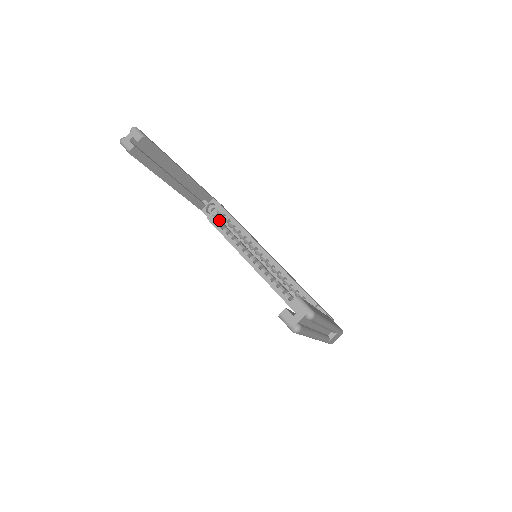
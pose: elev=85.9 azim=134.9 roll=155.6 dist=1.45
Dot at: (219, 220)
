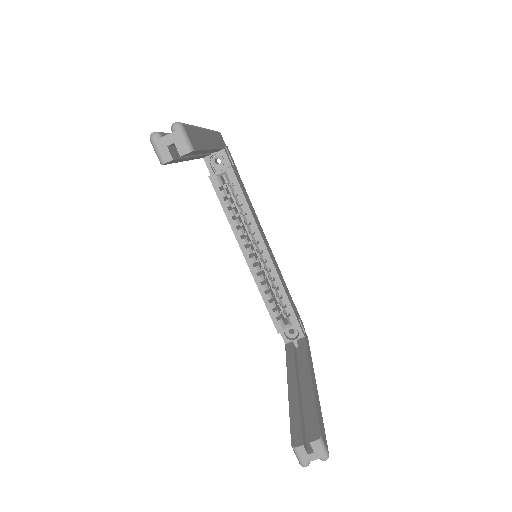
Dot at: (223, 184)
